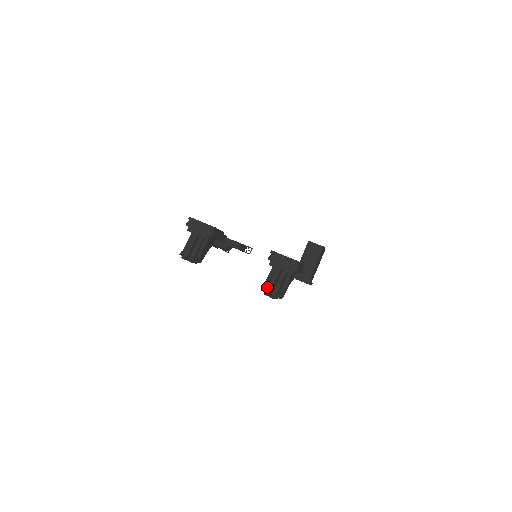
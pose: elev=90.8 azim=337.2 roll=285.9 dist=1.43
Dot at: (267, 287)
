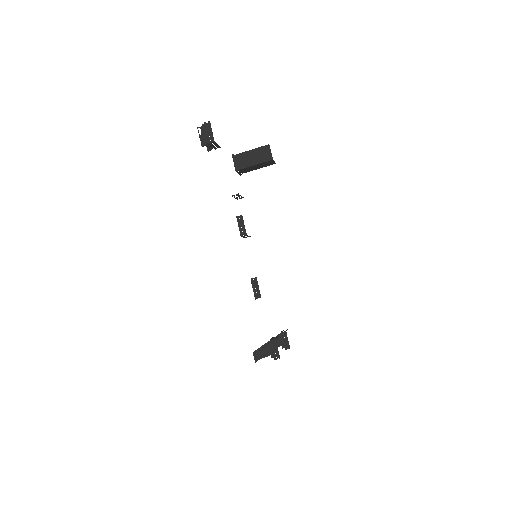
Dot at: occluded
